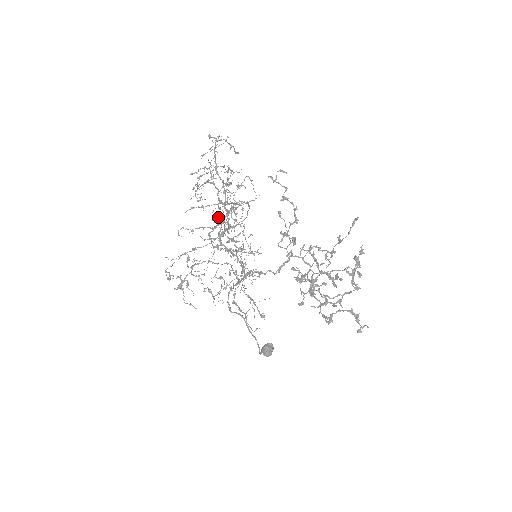
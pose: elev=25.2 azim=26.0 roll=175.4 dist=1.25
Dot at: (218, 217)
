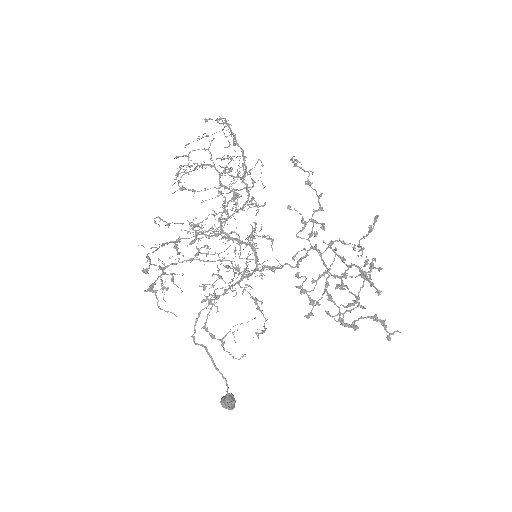
Dot at: (195, 218)
